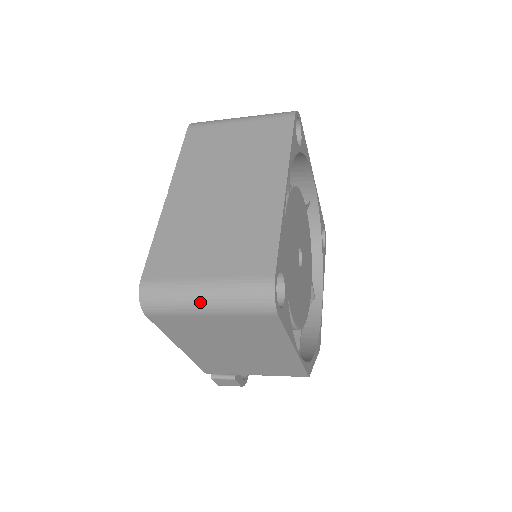
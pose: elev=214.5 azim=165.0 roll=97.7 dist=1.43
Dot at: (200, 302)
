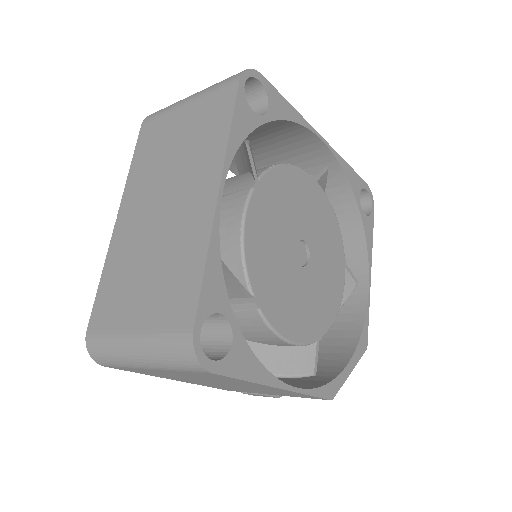
Dot at: (134, 358)
